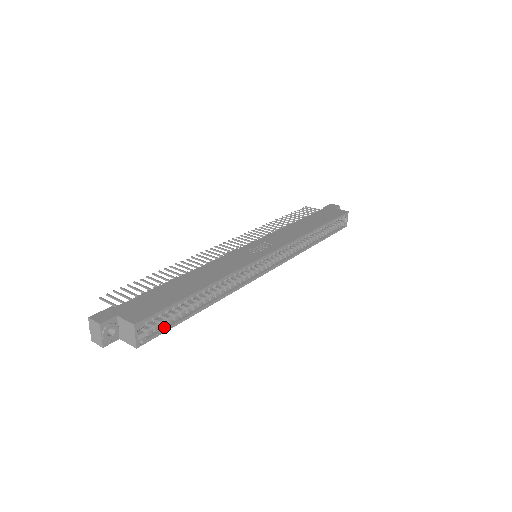
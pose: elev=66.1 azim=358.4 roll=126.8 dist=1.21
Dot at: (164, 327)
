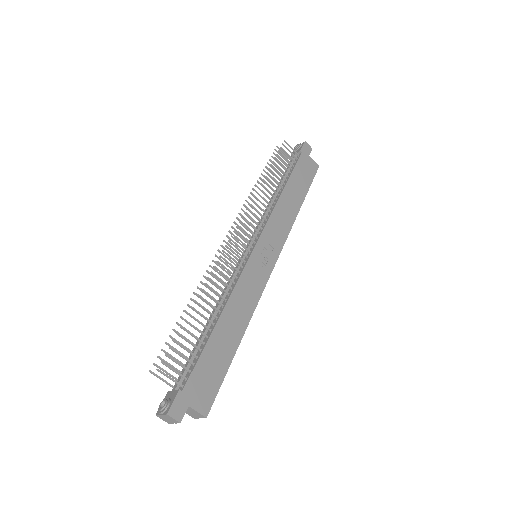
Dot at: occluded
